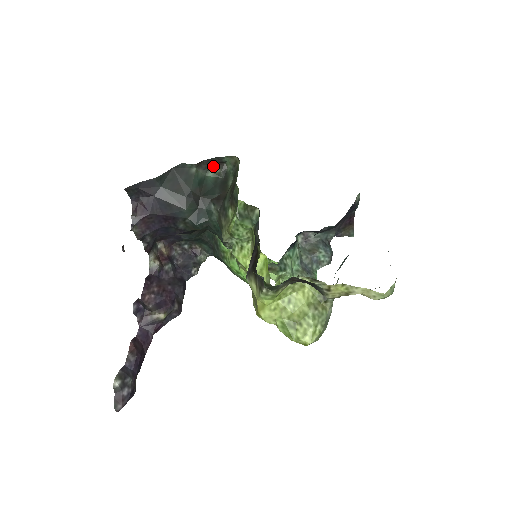
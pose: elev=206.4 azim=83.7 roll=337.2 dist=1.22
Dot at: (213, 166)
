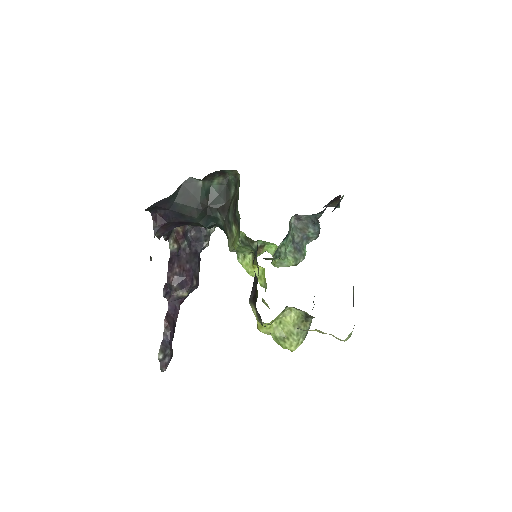
Dot at: (217, 176)
